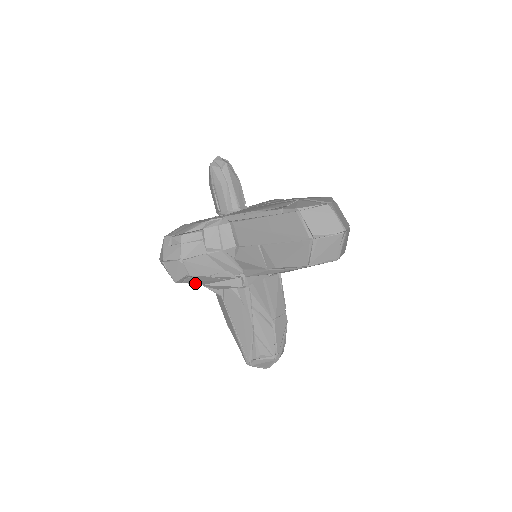
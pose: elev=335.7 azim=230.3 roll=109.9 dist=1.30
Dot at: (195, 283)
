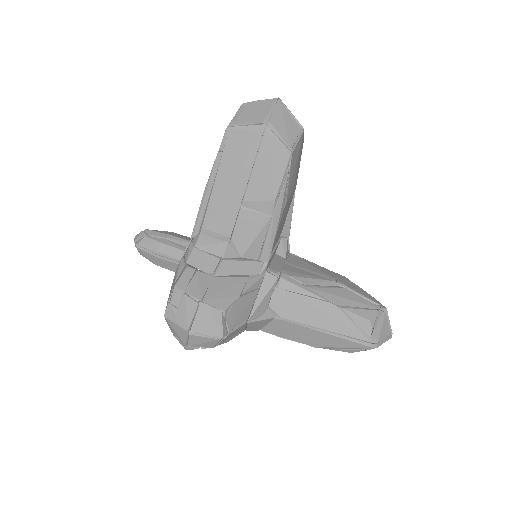
Dot at: (239, 323)
